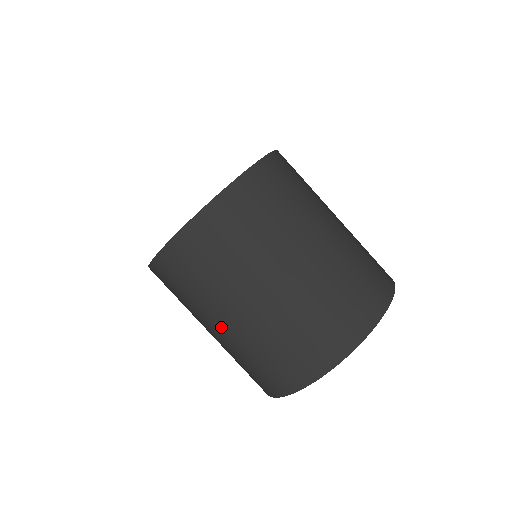
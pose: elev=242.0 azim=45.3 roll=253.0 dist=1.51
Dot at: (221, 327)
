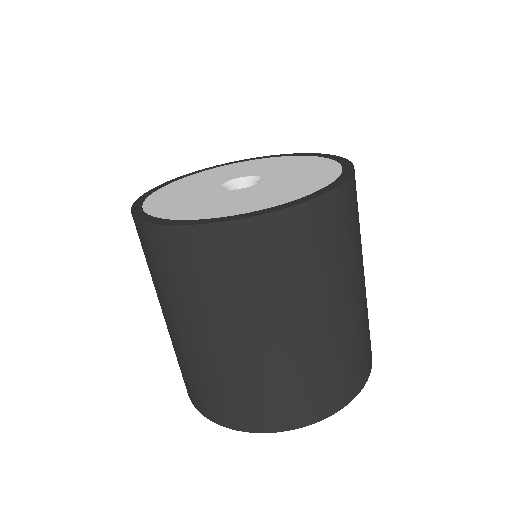
Dot at: (180, 330)
